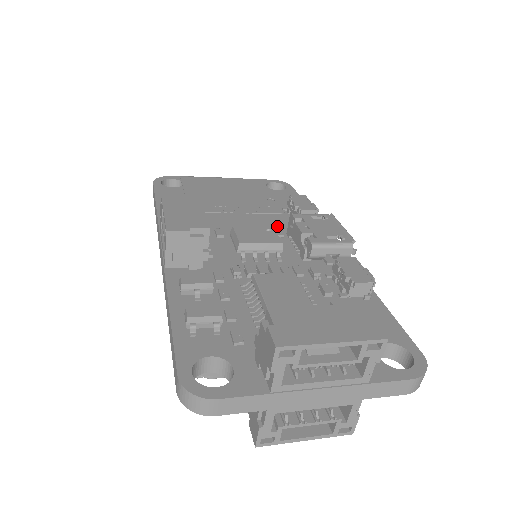
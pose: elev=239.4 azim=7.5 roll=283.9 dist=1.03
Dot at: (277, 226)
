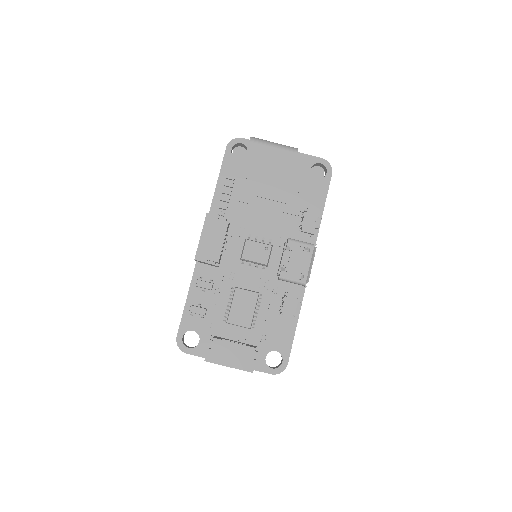
Dot at: (284, 232)
